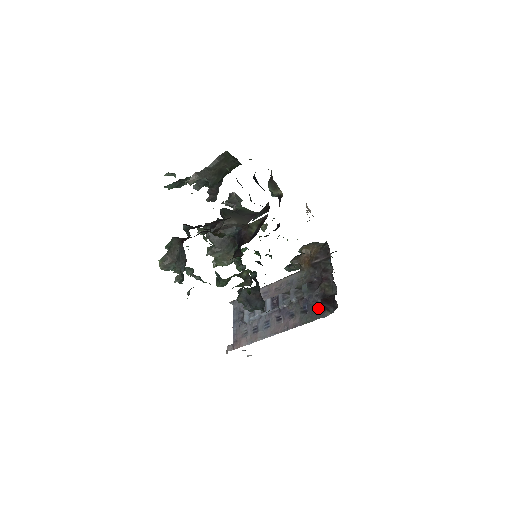
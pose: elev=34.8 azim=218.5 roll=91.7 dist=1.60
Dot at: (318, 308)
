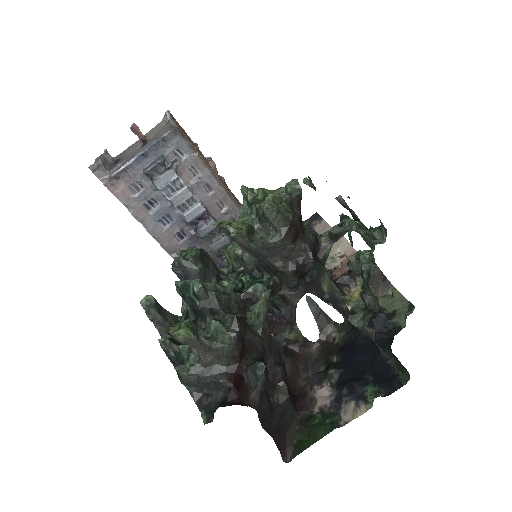
Dot at: occluded
